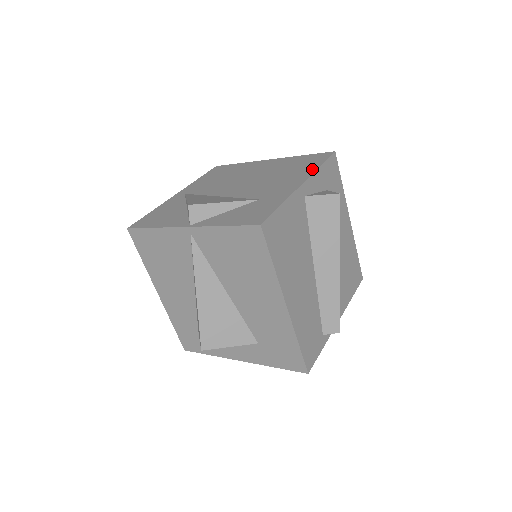
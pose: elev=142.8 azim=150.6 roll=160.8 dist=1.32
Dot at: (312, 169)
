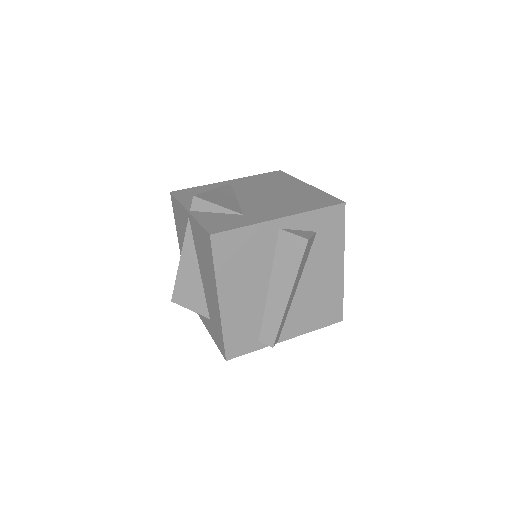
Dot at: (306, 209)
